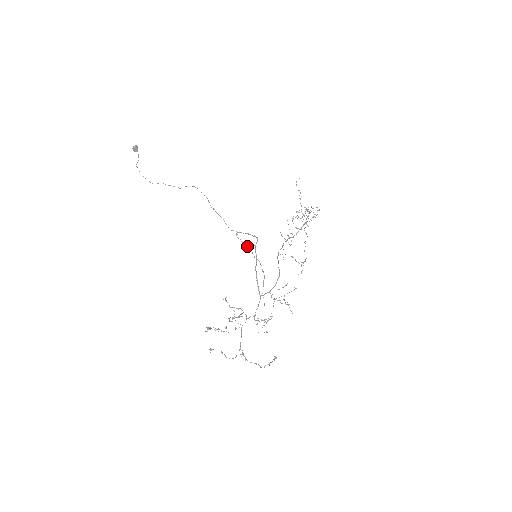
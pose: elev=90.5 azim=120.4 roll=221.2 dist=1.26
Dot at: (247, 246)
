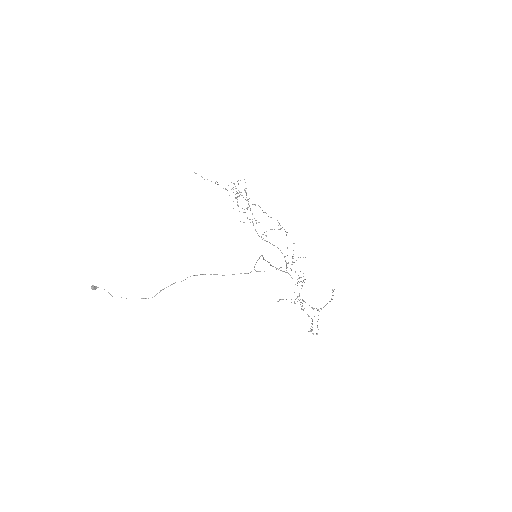
Dot at: occluded
